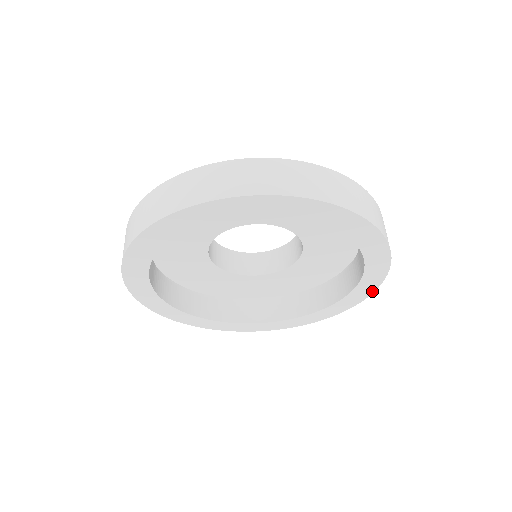
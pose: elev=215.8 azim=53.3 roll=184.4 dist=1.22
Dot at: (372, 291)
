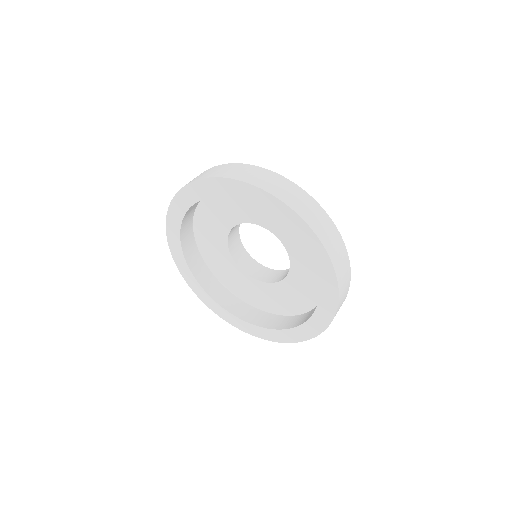
Dot at: (325, 253)
